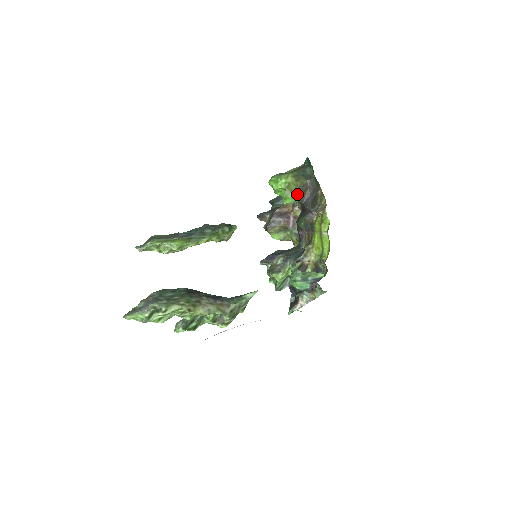
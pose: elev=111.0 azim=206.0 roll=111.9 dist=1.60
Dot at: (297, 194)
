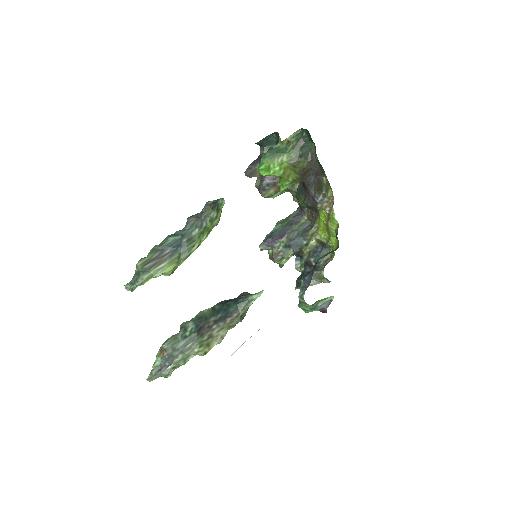
Dot at: (296, 179)
